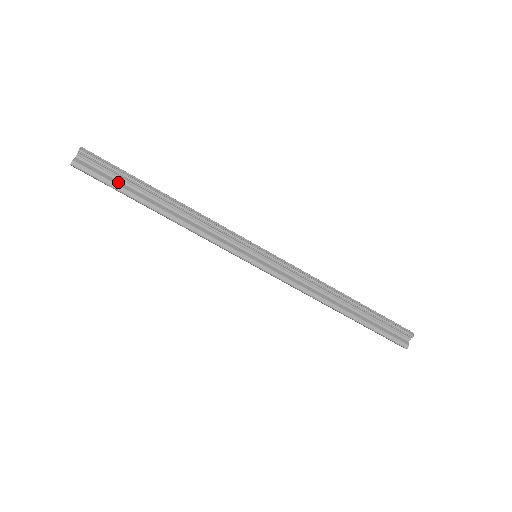
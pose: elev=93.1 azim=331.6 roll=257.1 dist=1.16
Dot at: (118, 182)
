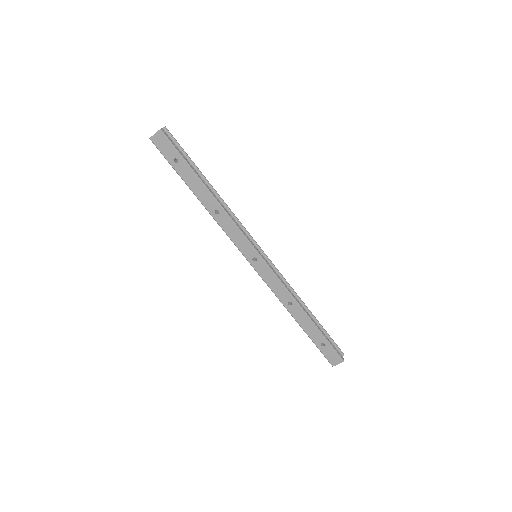
Dot at: (185, 159)
